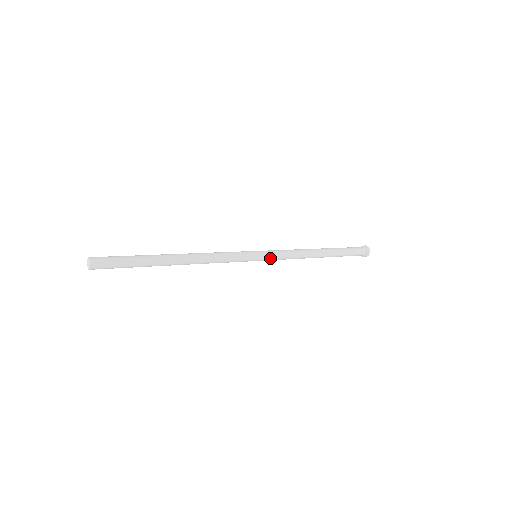
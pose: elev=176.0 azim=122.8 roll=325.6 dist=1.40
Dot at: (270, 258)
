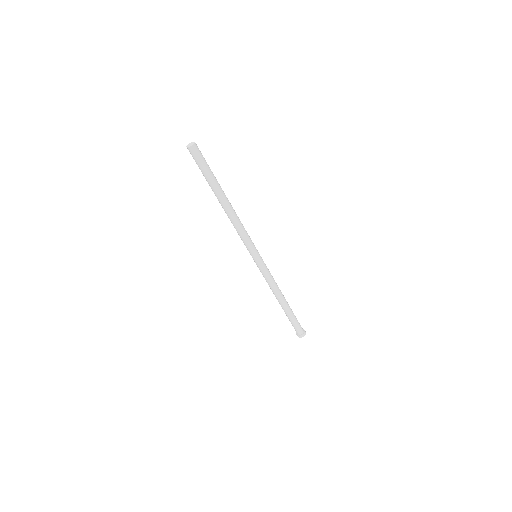
Dot at: (262, 266)
